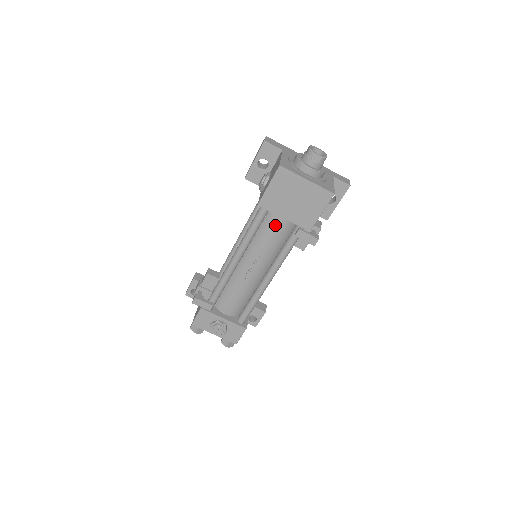
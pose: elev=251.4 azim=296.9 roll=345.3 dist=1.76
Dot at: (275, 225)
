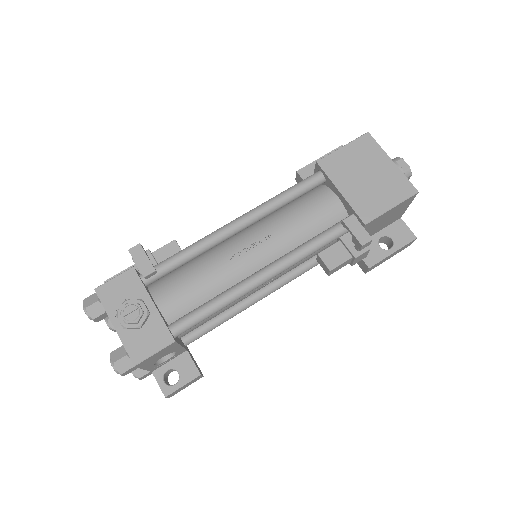
Dot at: (319, 204)
